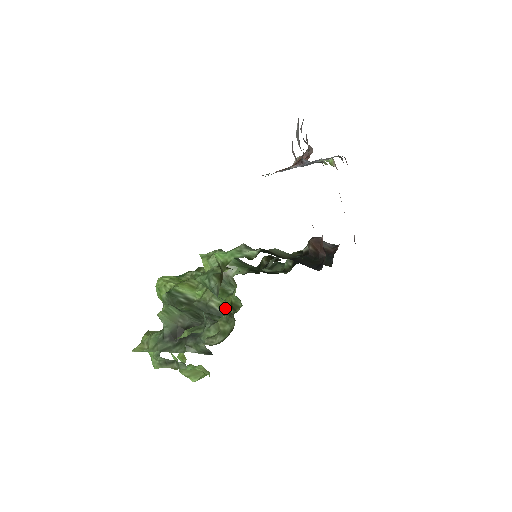
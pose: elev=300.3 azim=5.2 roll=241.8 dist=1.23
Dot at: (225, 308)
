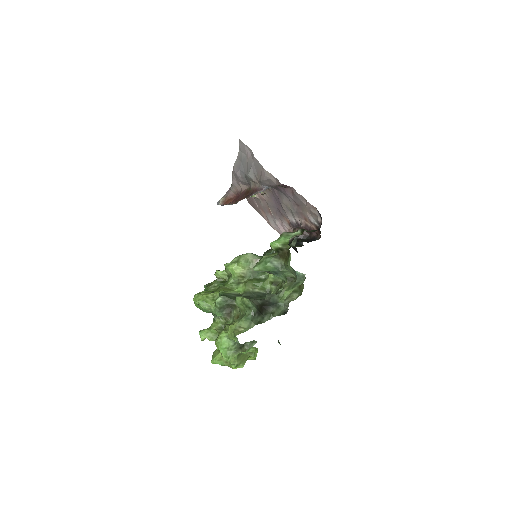
Dot at: (267, 289)
